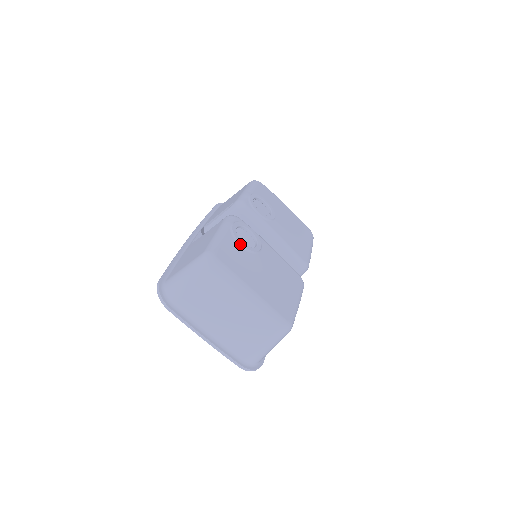
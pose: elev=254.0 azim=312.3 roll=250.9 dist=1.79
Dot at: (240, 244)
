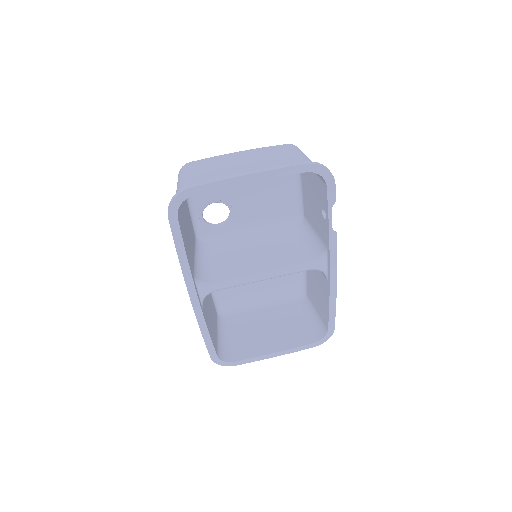
Dot at: (210, 197)
